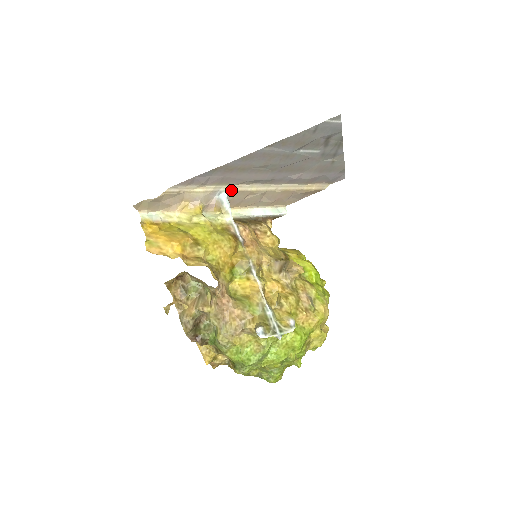
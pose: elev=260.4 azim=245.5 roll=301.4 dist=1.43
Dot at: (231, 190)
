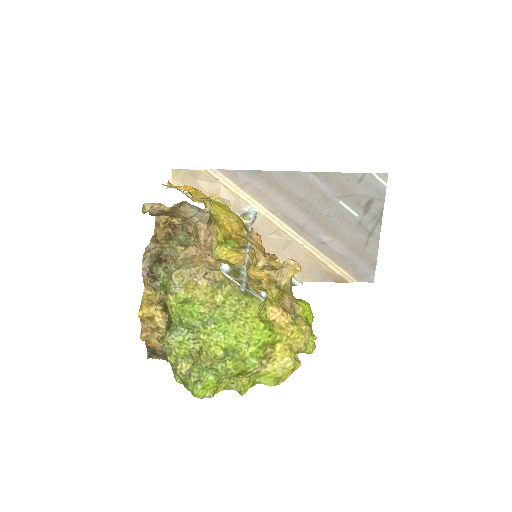
Dot at: (261, 213)
